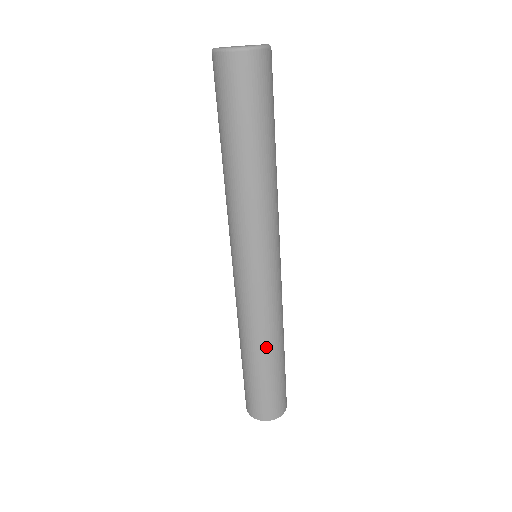
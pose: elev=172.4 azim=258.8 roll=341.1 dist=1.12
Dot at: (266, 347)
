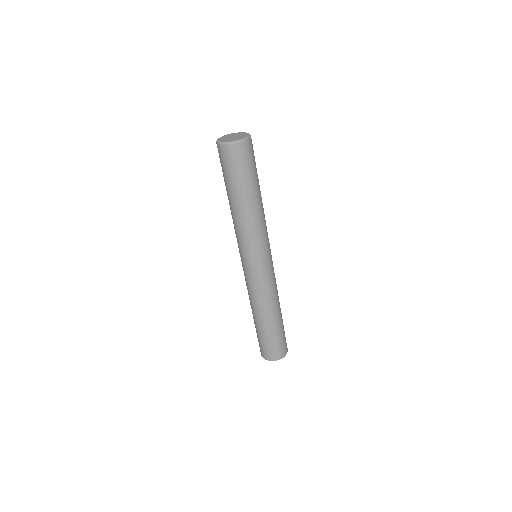
Dot at: (267, 313)
